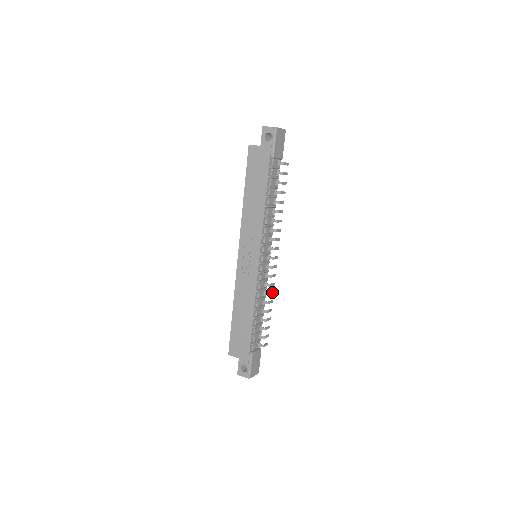
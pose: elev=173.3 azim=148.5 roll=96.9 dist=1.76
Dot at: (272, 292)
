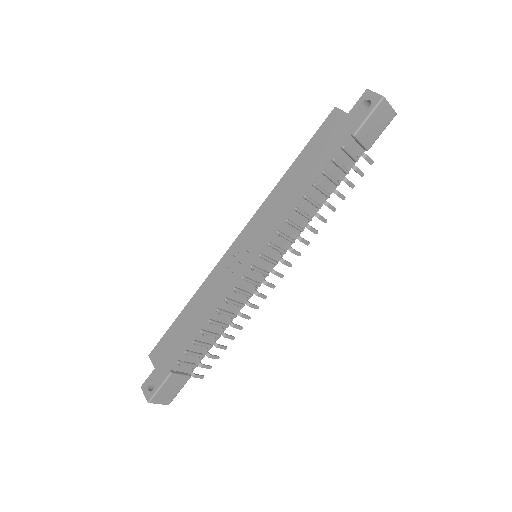
Dot at: (248, 316)
